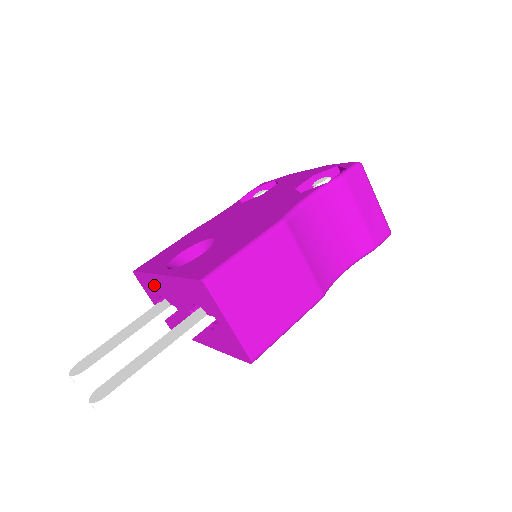
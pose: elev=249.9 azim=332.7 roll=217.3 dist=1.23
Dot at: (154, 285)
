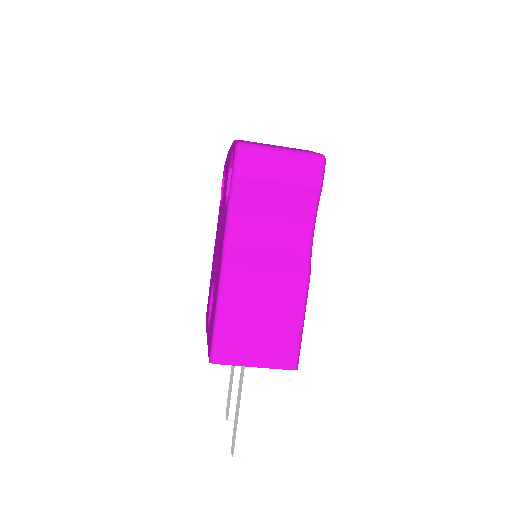
Dot at: occluded
